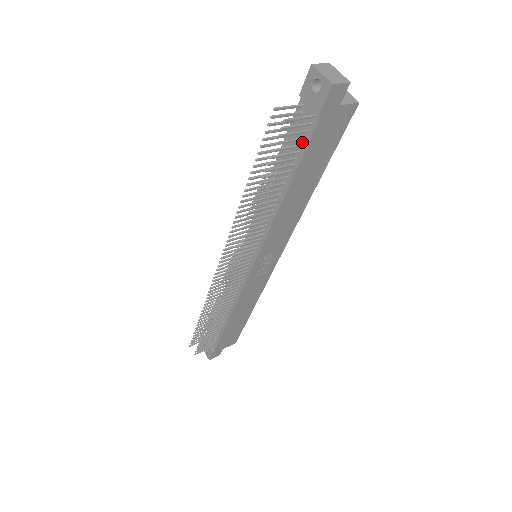
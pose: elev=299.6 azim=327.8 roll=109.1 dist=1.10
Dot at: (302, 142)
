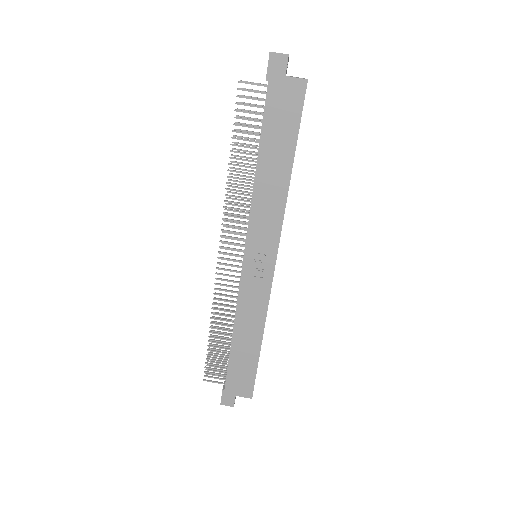
Dot at: (264, 112)
